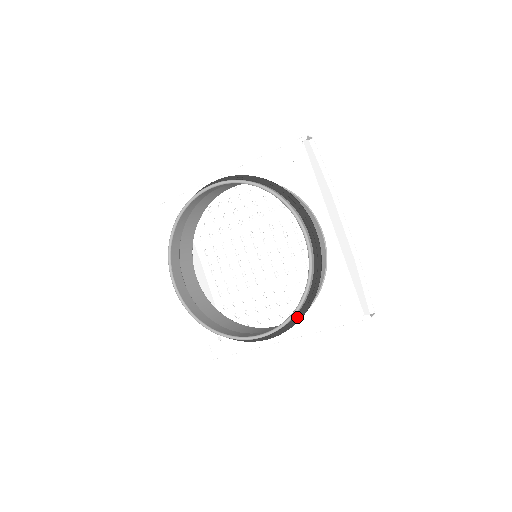
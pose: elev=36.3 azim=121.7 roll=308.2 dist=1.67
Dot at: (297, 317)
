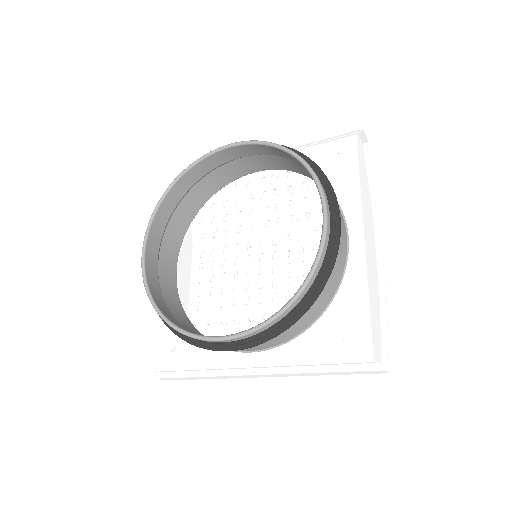
Dot at: (279, 326)
